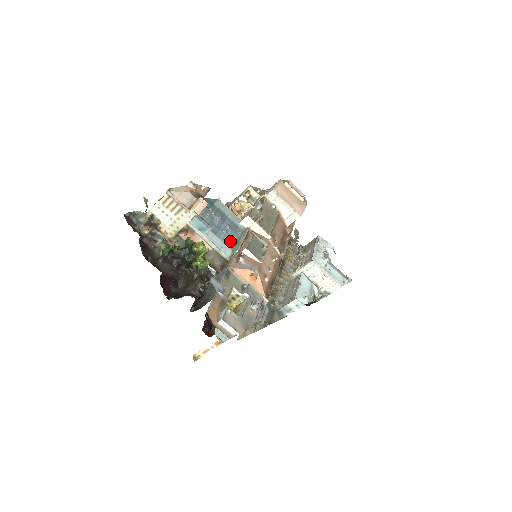
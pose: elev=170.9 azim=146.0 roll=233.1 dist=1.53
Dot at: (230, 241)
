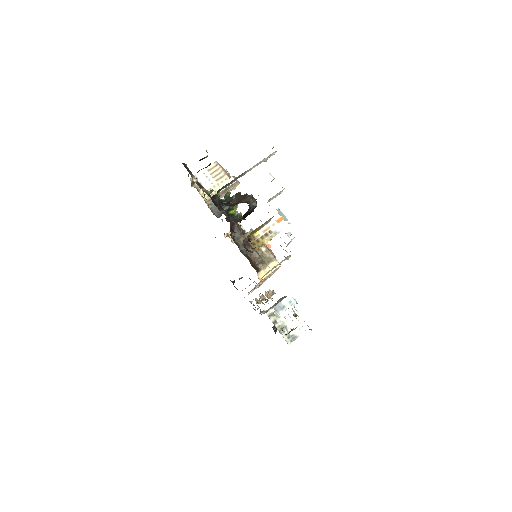
Dot at: occluded
